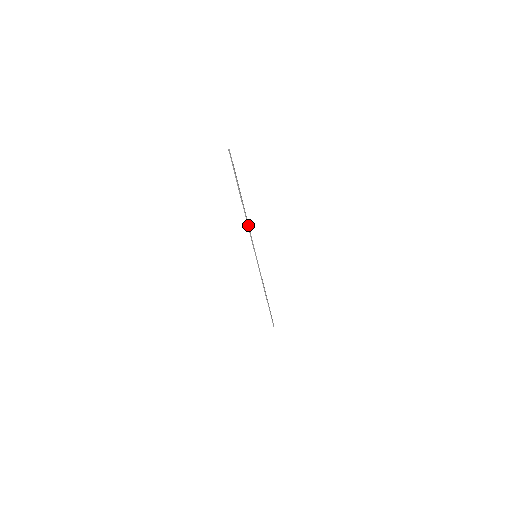
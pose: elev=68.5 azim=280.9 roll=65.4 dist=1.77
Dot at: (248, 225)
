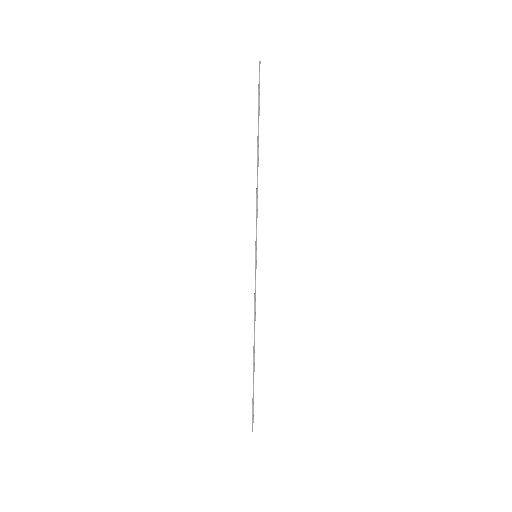
Dot at: (257, 192)
